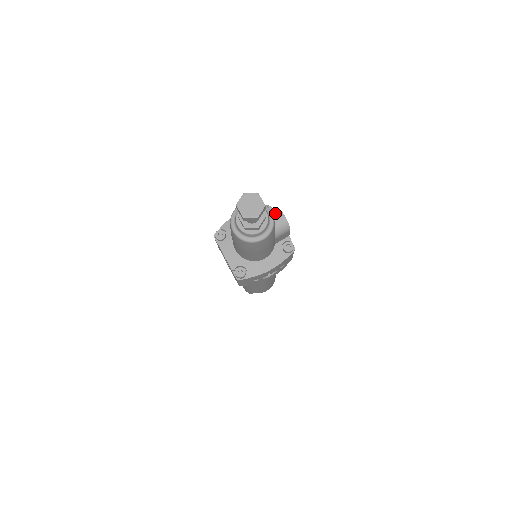
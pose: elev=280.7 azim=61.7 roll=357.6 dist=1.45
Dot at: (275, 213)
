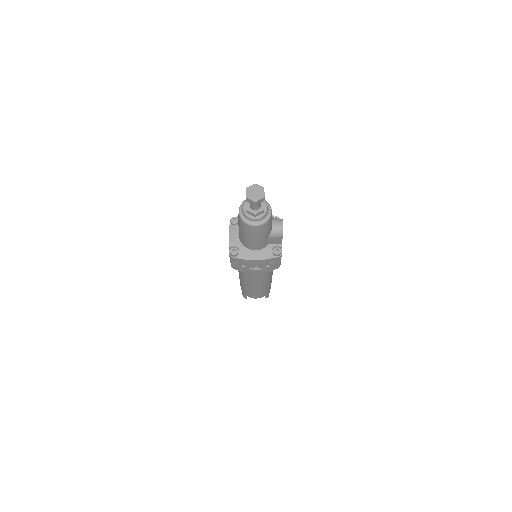
Dot at: (277, 220)
